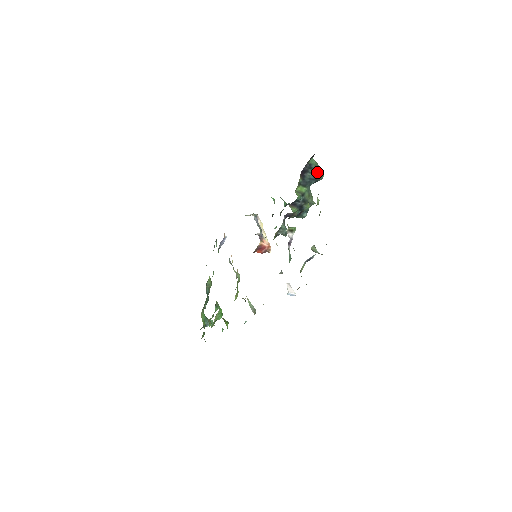
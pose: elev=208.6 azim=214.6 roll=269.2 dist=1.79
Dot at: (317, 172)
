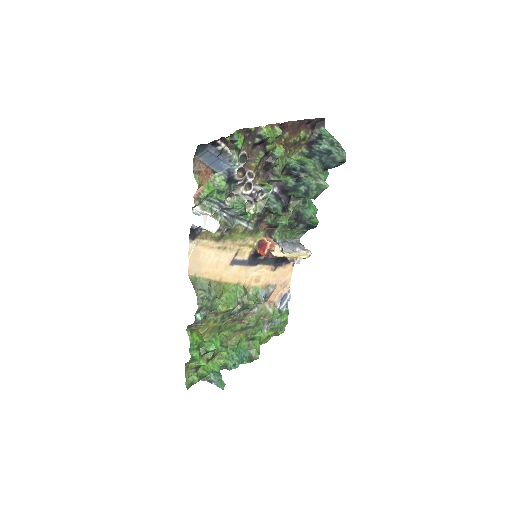
Dot at: (332, 147)
